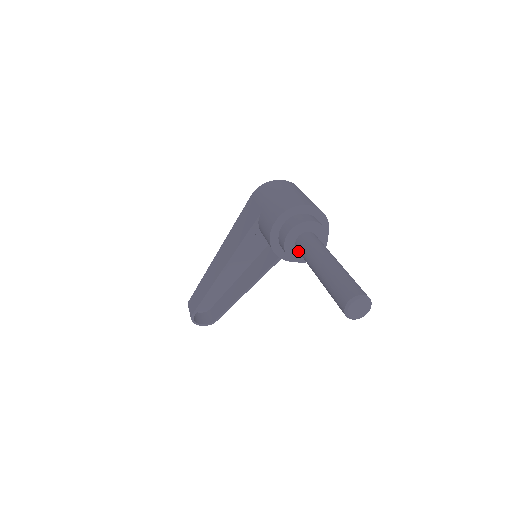
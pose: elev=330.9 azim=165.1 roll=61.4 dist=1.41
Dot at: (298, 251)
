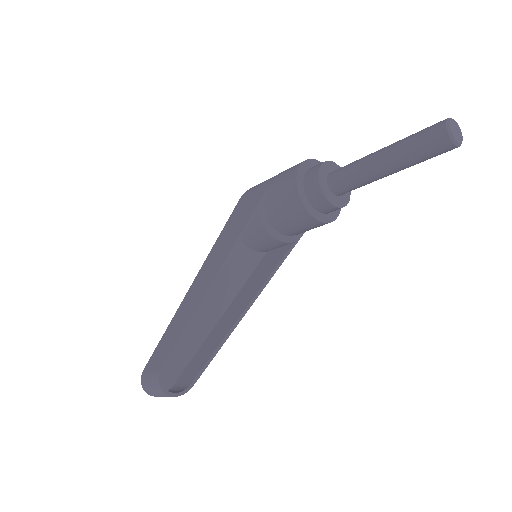
Dot at: (333, 185)
